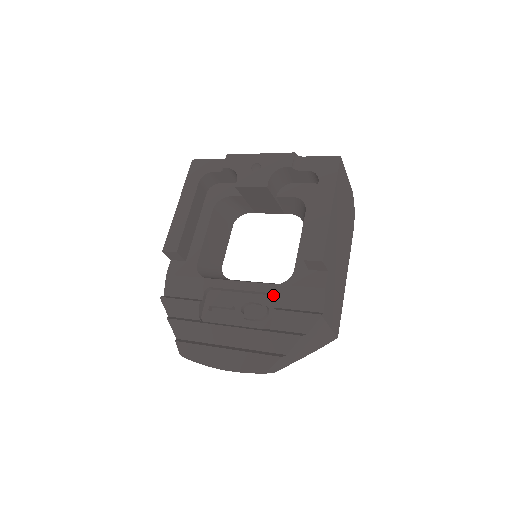
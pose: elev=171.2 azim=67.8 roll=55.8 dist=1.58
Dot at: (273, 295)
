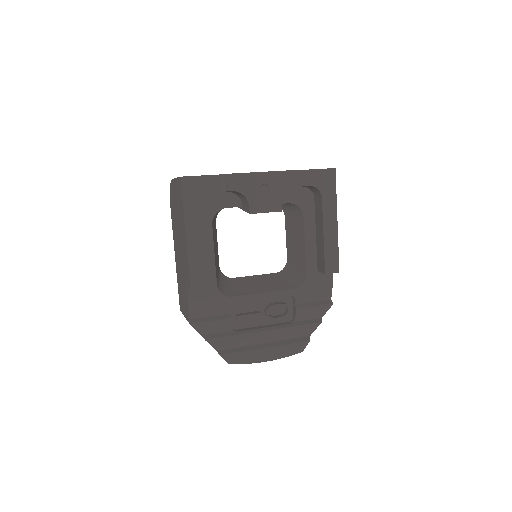
Dot at: occluded
